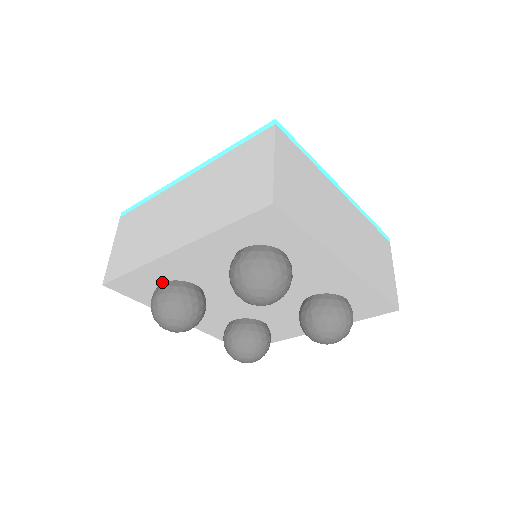
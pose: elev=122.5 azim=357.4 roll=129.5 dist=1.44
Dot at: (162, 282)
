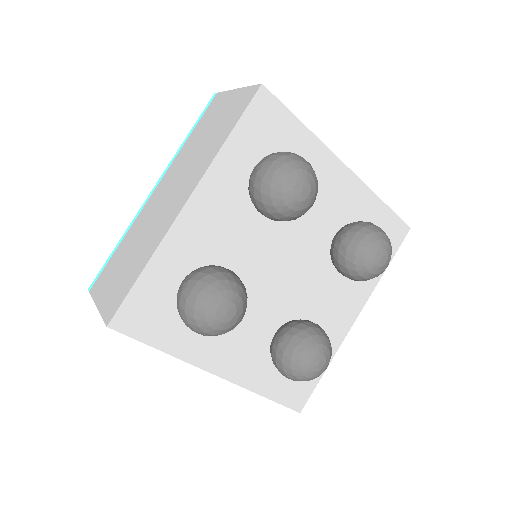
Dot at: (181, 282)
